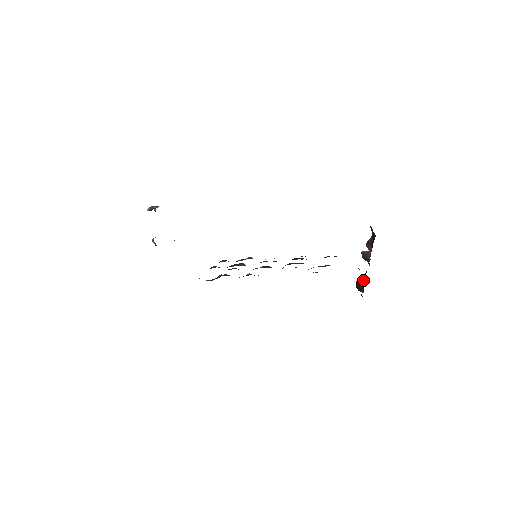
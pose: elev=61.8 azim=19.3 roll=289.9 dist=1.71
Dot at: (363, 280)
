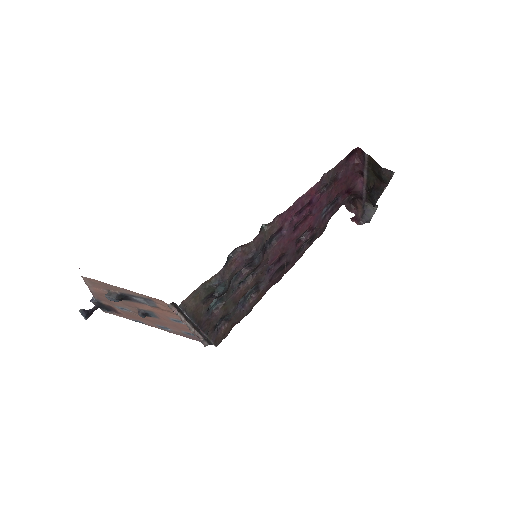
Dot at: (373, 187)
